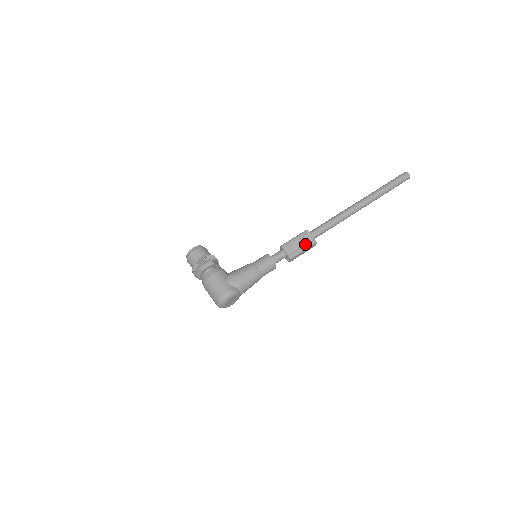
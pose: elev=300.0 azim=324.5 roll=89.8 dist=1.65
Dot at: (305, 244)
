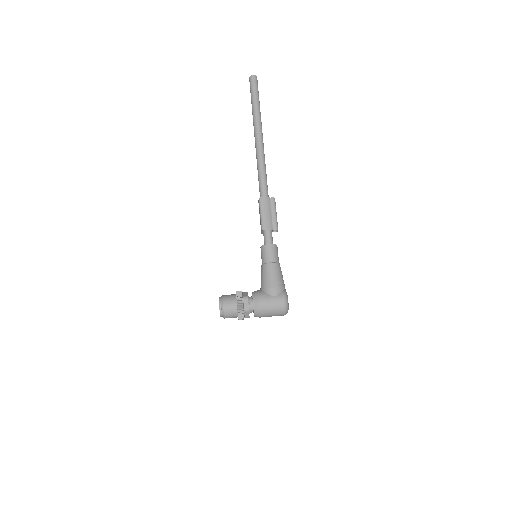
Dot at: (272, 208)
